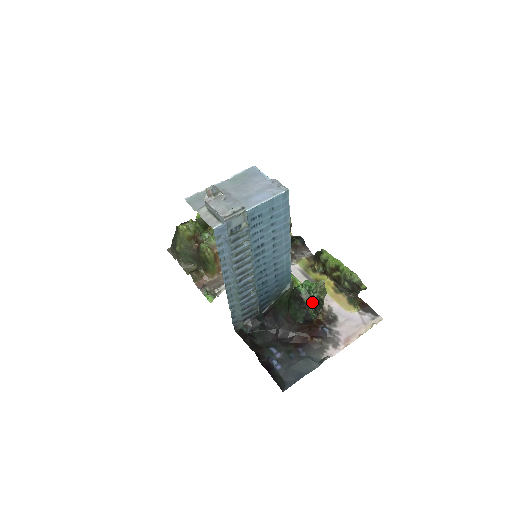
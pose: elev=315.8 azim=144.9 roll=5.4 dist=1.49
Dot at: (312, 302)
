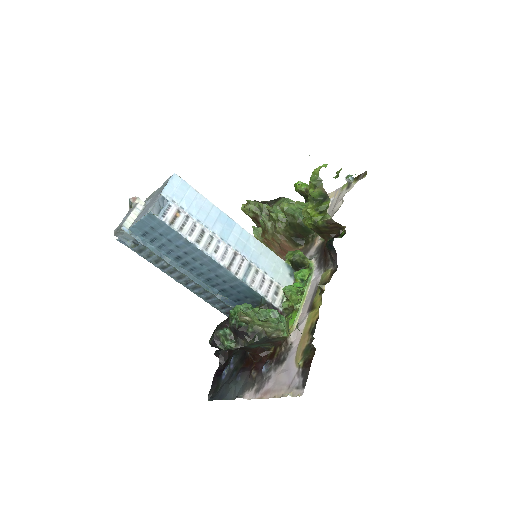
Dot at: (234, 331)
